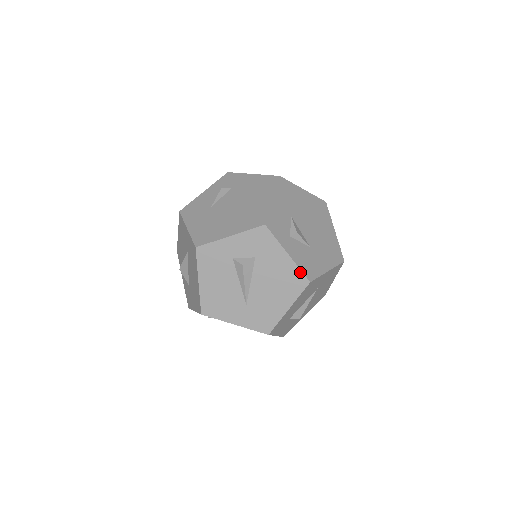
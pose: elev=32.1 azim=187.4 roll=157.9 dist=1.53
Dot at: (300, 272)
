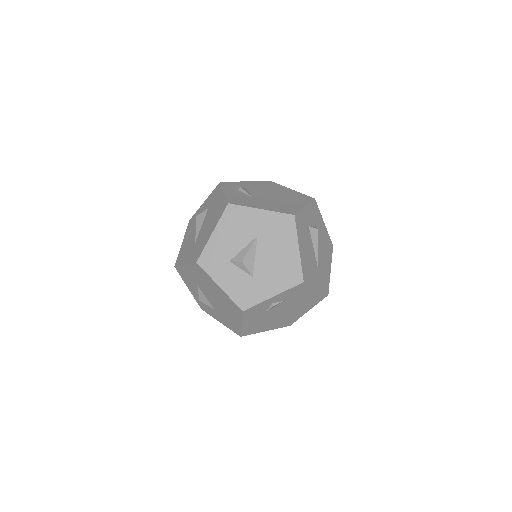
Dot at: (329, 238)
